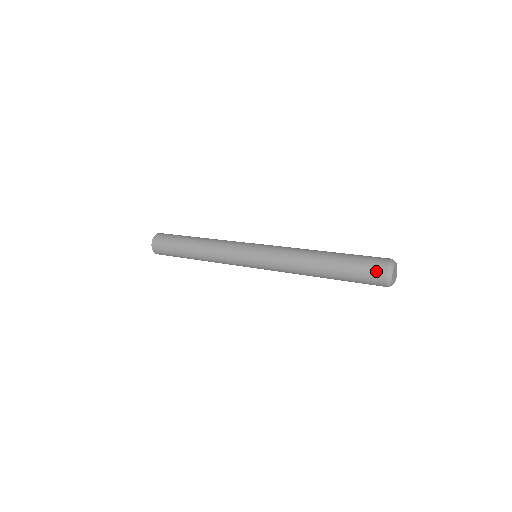
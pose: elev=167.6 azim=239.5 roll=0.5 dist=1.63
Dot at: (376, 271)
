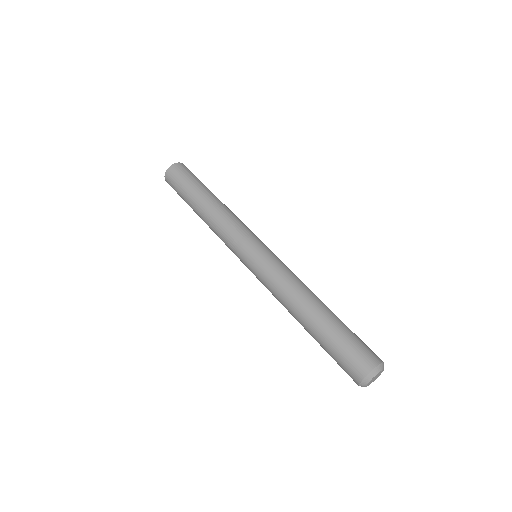
Dot at: (356, 366)
